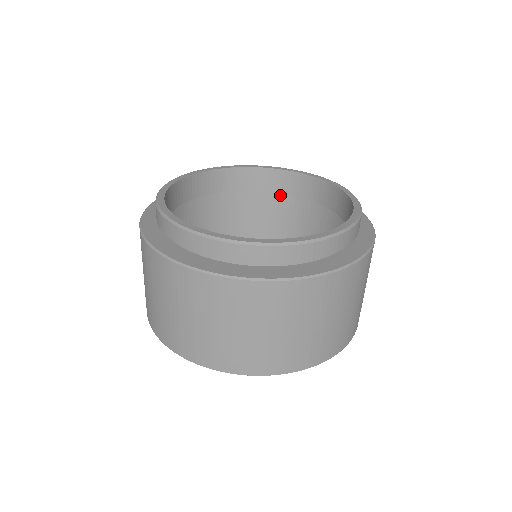
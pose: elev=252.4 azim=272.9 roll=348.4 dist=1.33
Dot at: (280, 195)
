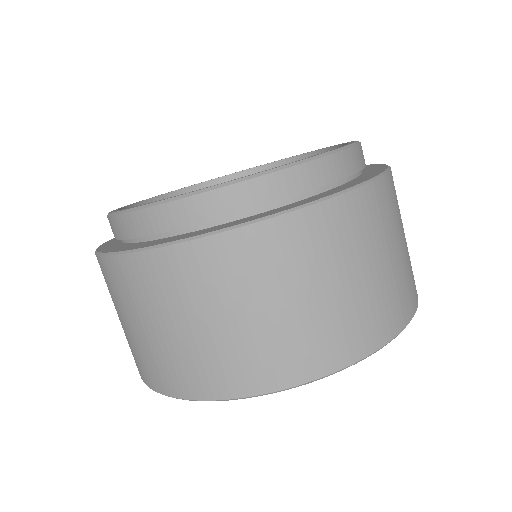
Dot at: occluded
